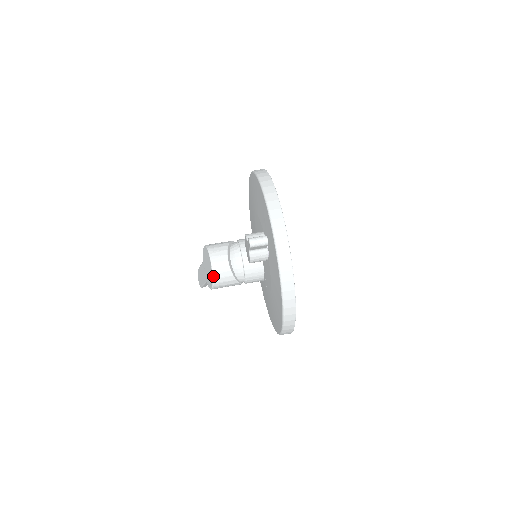
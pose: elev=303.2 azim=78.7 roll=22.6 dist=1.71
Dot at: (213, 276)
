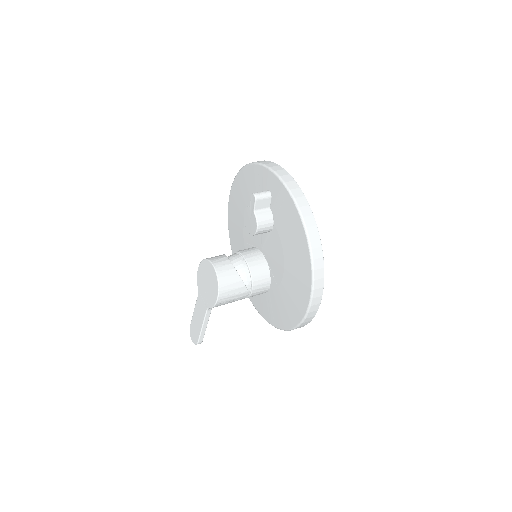
Dot at: (218, 276)
